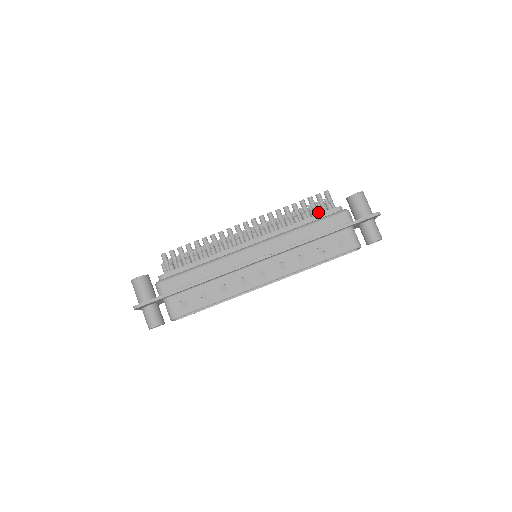
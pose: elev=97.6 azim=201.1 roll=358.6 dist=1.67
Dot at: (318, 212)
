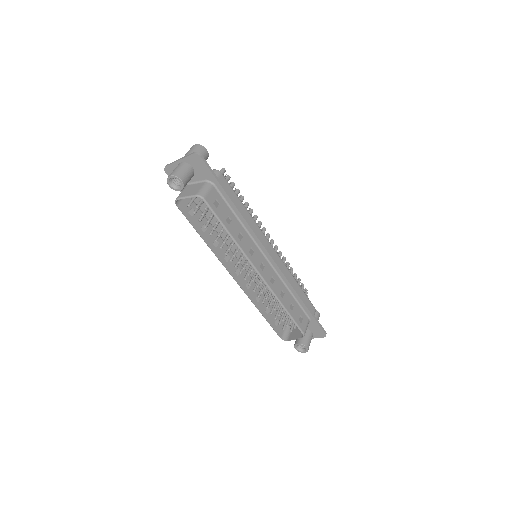
Dot at: occluded
